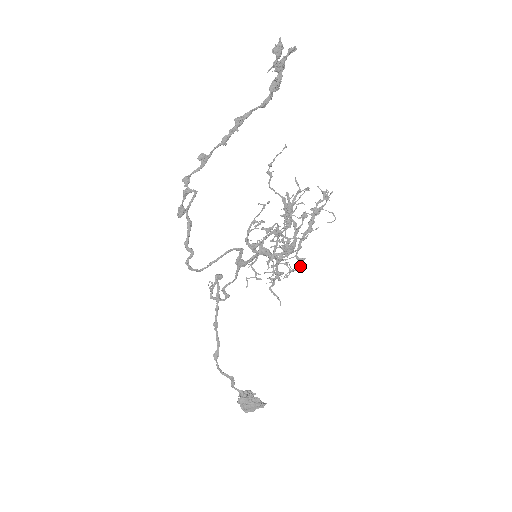
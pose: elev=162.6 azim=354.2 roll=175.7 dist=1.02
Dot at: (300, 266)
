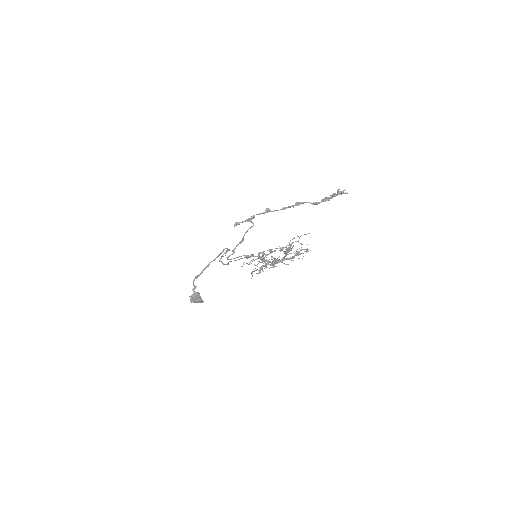
Dot at: (272, 267)
